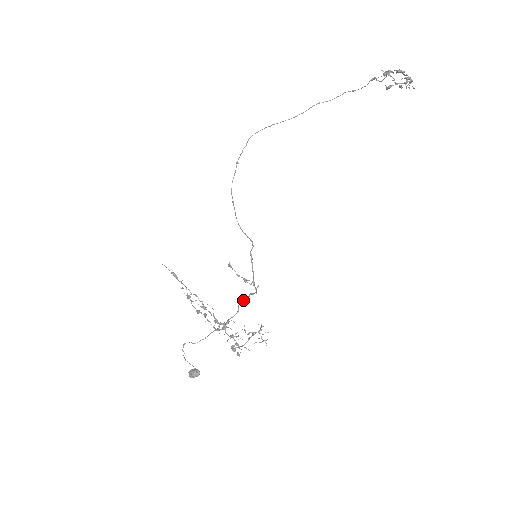
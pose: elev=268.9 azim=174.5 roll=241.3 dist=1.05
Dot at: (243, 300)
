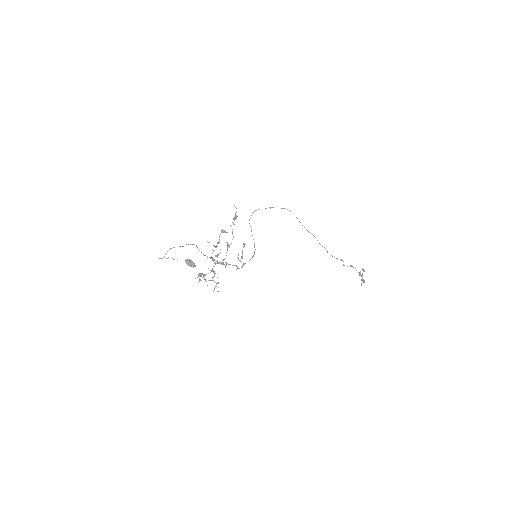
Dot at: occluded
